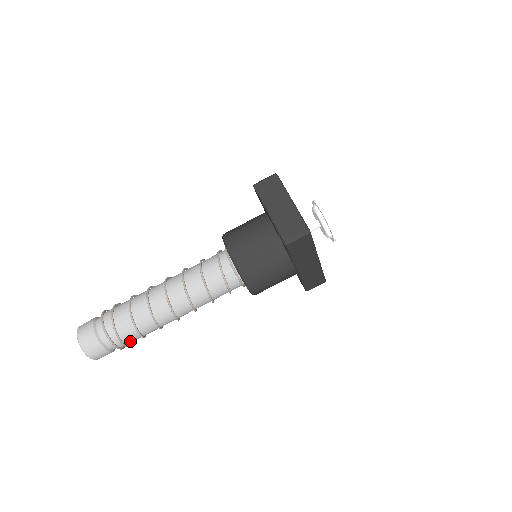
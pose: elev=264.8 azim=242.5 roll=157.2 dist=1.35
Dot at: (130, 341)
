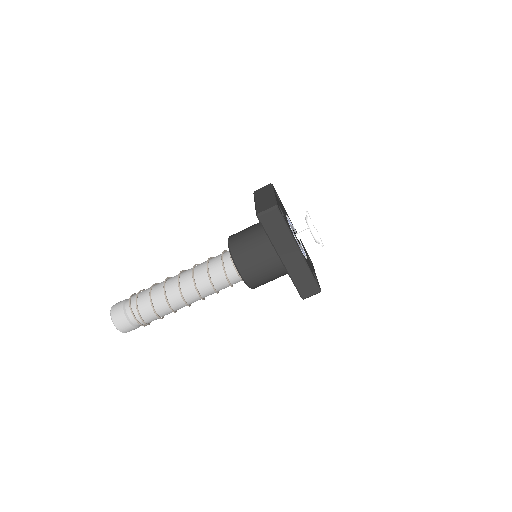
Dot at: (146, 316)
